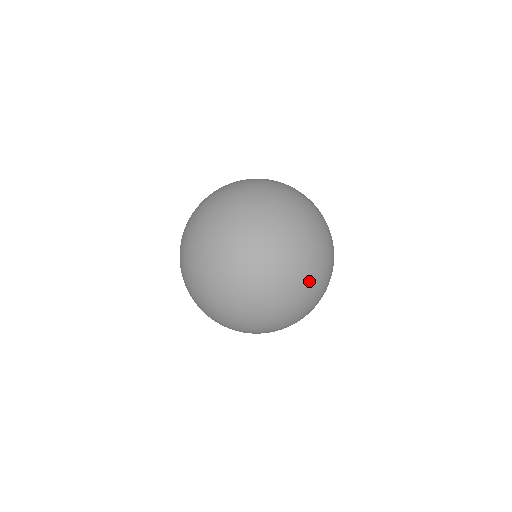
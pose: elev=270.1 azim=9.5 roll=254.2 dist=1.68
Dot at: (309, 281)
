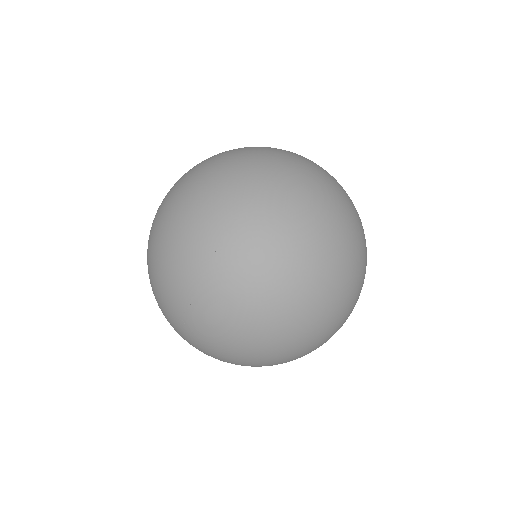
Dot at: (344, 276)
